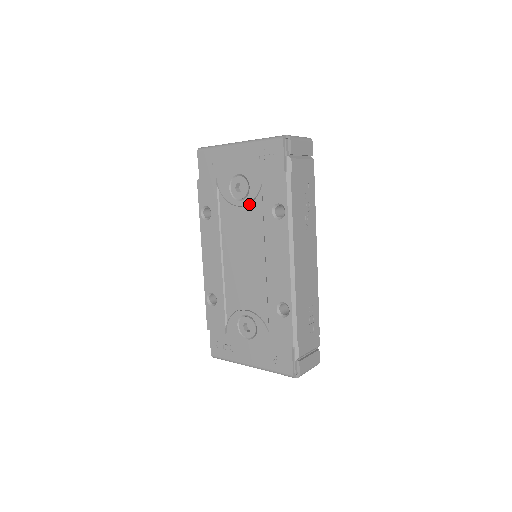
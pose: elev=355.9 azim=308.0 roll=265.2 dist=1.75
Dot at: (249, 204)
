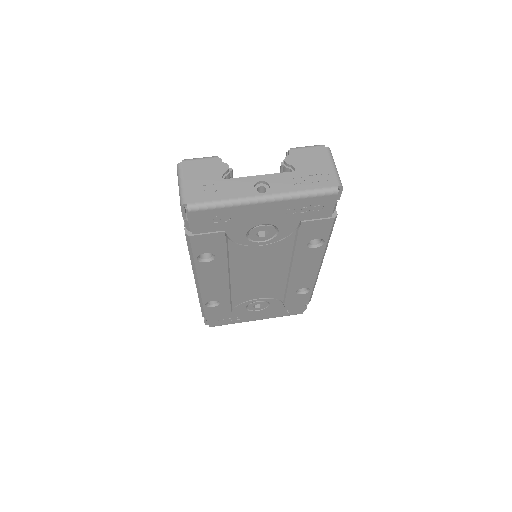
Dot at: (275, 243)
